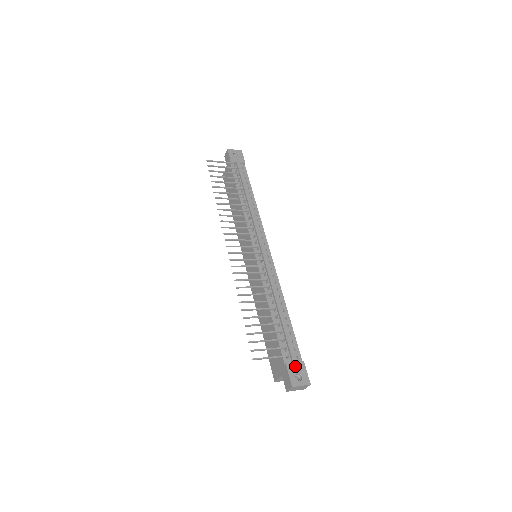
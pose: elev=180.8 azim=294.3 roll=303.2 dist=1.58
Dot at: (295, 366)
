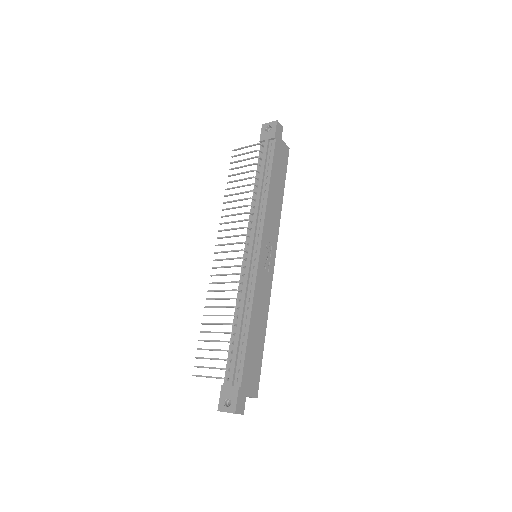
Dot at: (228, 390)
